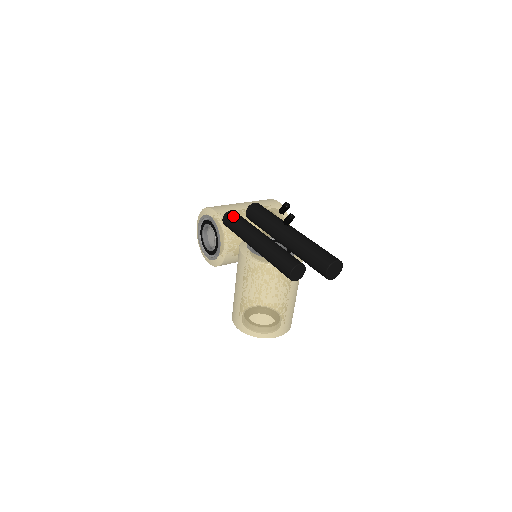
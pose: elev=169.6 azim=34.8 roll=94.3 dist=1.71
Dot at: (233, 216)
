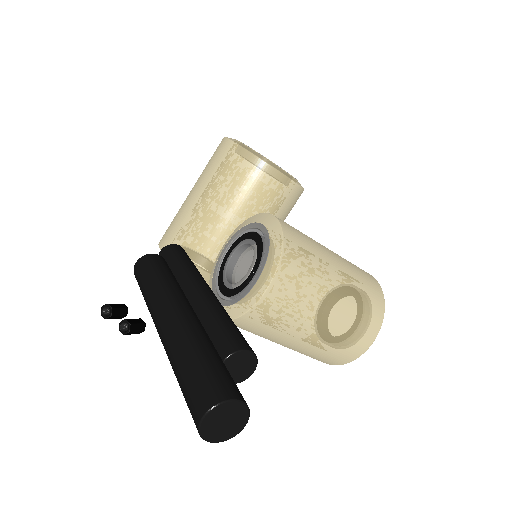
Dot at: occluded
